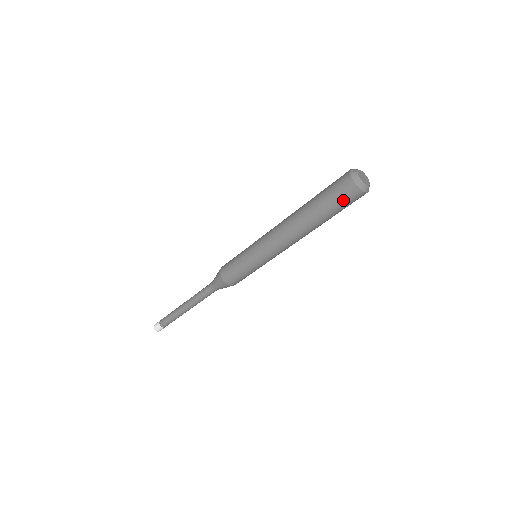
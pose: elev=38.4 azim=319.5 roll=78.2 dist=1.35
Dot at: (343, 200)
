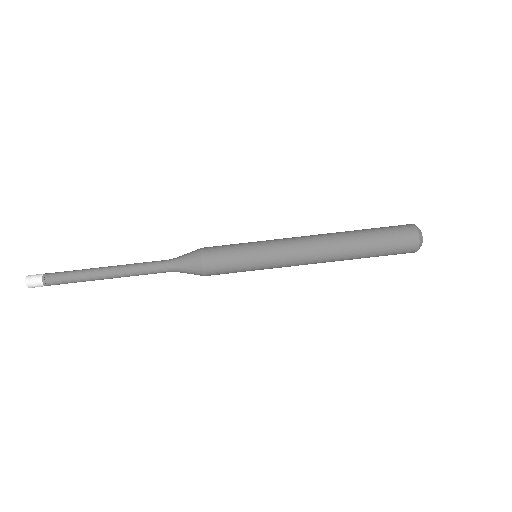
Dot at: (397, 234)
